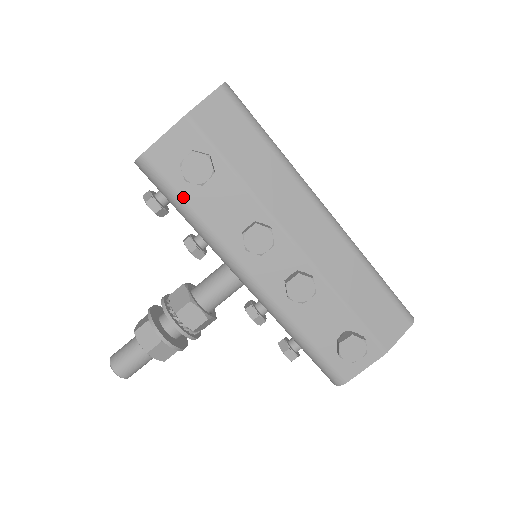
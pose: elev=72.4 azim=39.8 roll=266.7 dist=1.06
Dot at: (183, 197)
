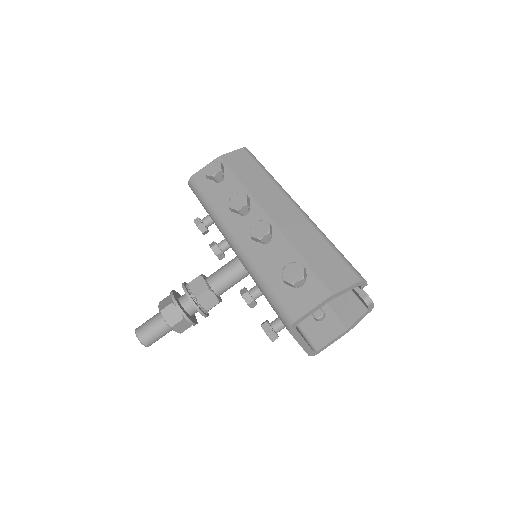
Dot at: (206, 194)
